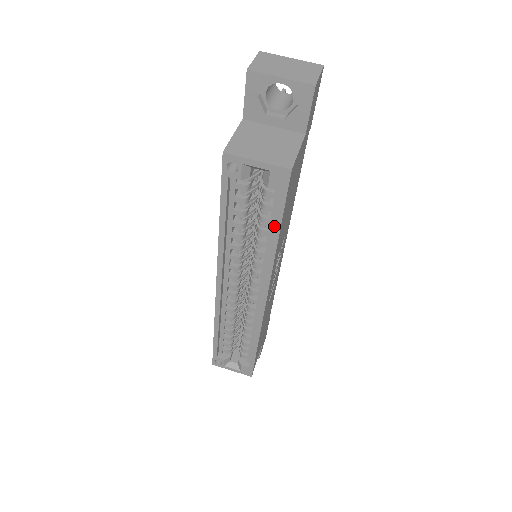
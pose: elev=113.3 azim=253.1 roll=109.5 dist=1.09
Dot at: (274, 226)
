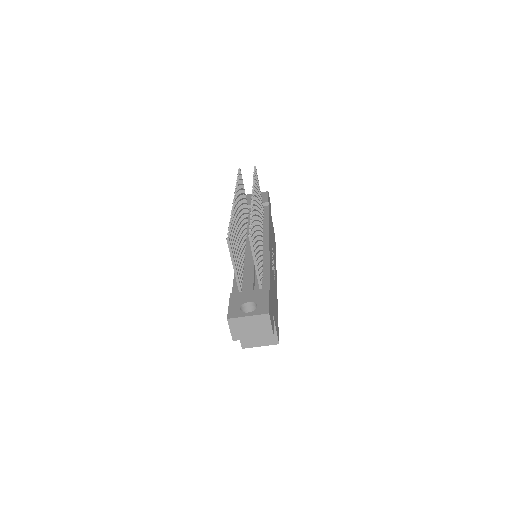
Dot at: occluded
